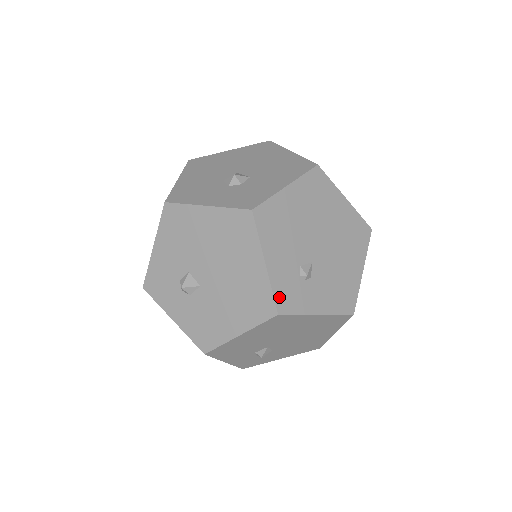
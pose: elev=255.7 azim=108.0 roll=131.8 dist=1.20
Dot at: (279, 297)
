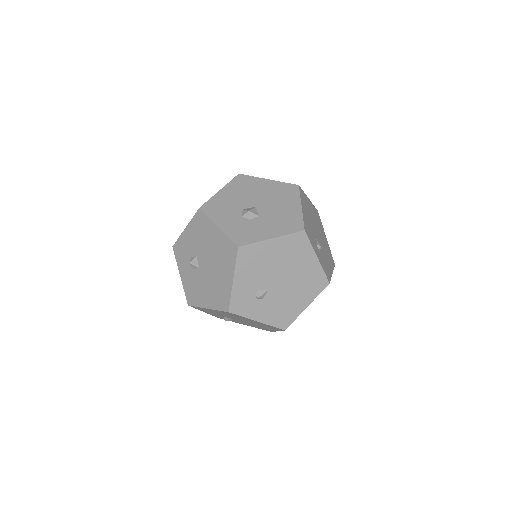
Dot at: (234, 303)
